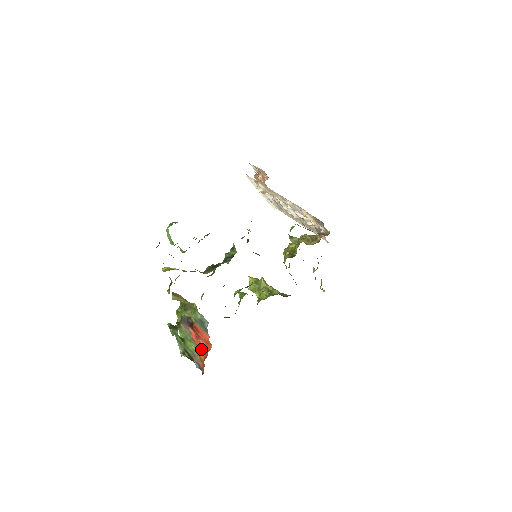
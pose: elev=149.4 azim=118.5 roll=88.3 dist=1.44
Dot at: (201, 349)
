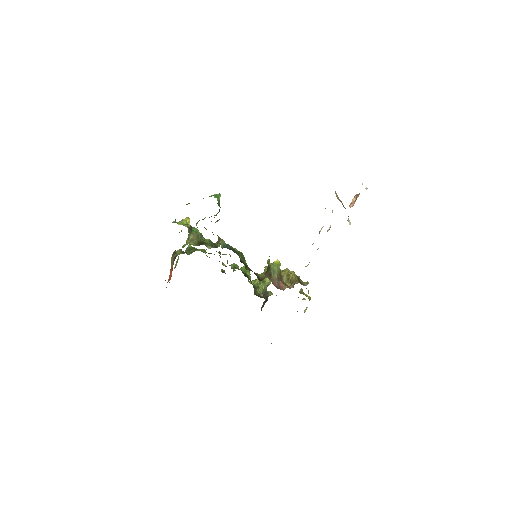
Dot at: (170, 276)
